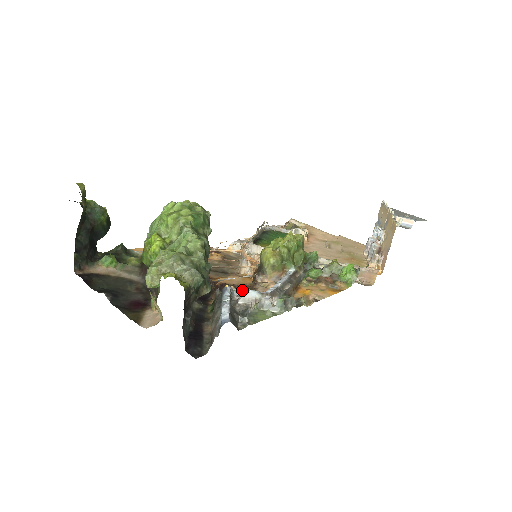
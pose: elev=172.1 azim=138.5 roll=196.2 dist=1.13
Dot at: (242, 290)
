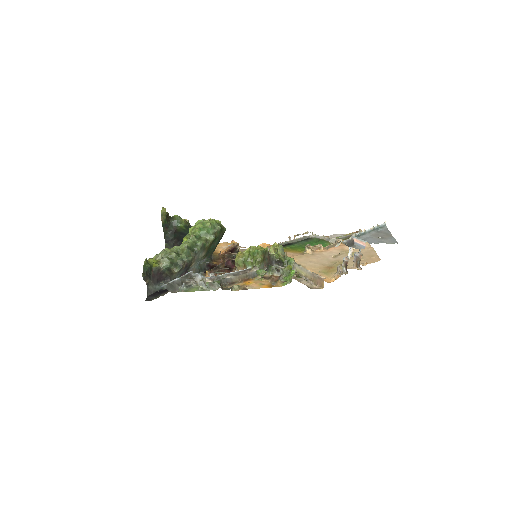
Dot at: (197, 274)
